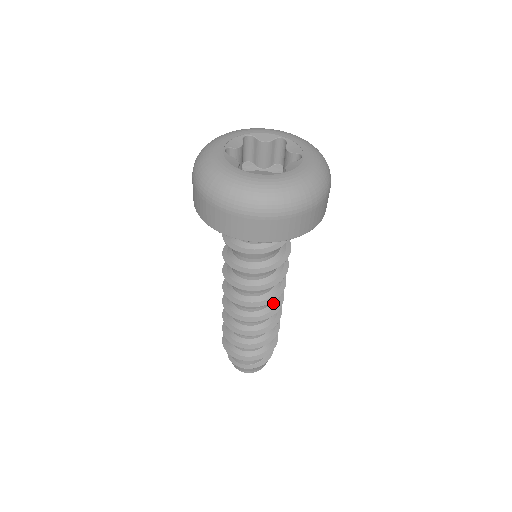
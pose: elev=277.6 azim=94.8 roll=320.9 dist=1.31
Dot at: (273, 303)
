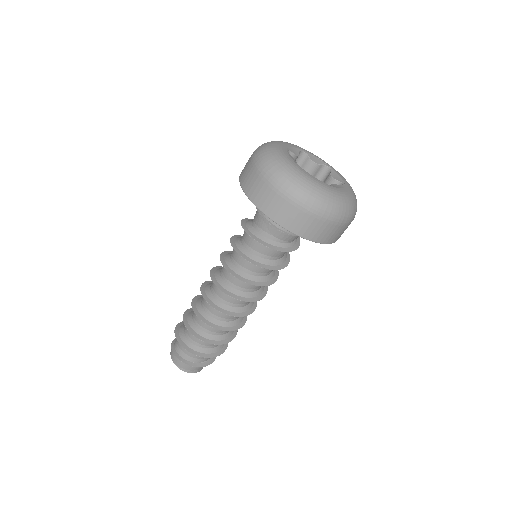
Dot at: (247, 306)
